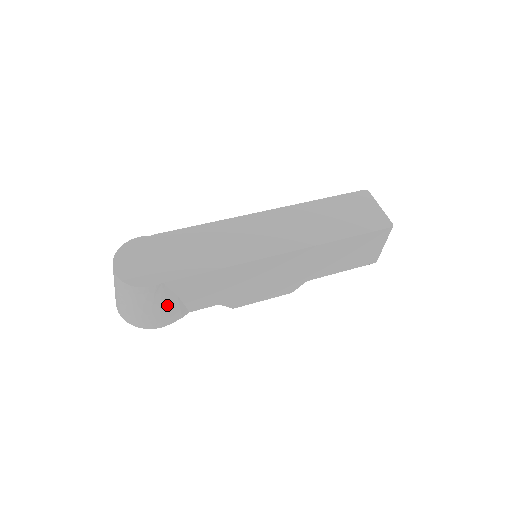
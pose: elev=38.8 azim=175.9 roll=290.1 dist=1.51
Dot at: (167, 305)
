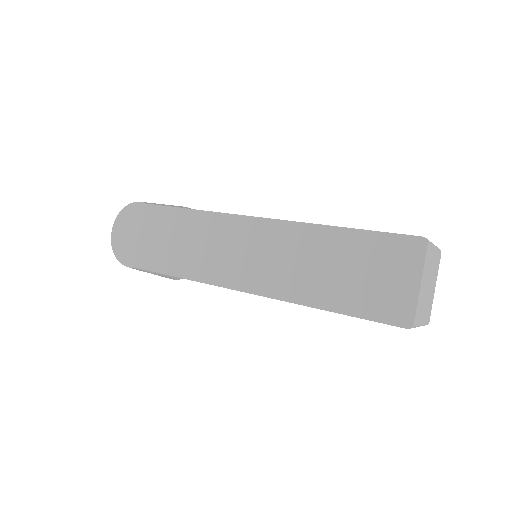
Dot at: (159, 274)
